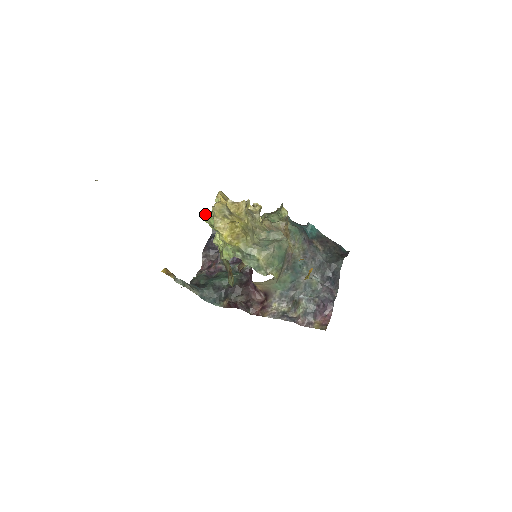
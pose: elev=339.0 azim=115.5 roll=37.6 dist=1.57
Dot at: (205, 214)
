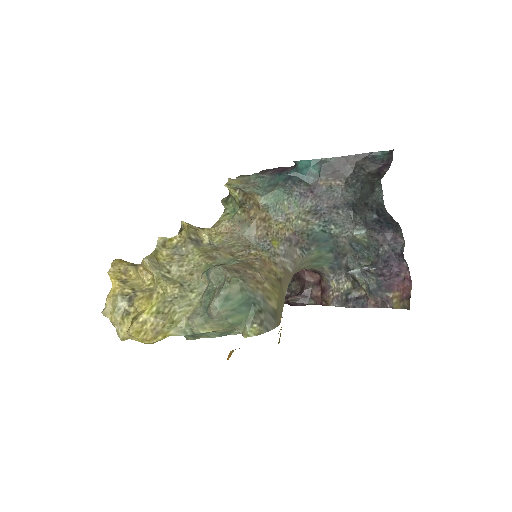
Dot at: occluded
